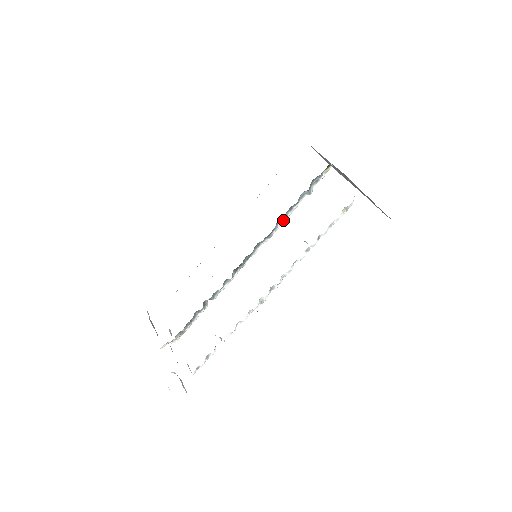
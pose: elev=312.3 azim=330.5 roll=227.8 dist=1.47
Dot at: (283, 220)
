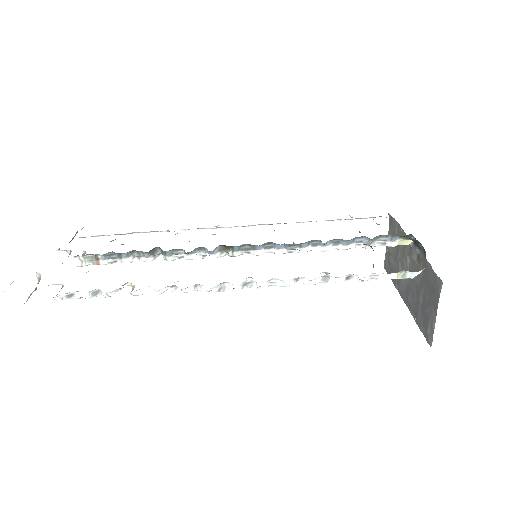
Dot at: (317, 248)
